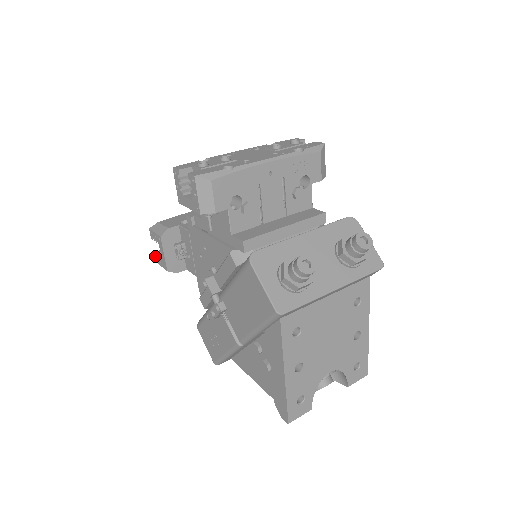
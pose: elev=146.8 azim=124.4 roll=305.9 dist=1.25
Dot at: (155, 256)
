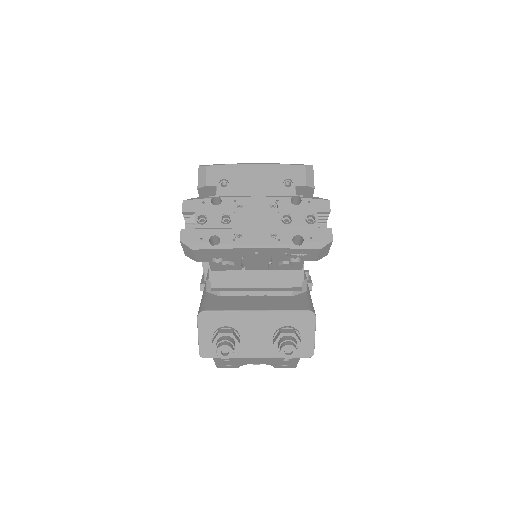
Dot at: occluded
